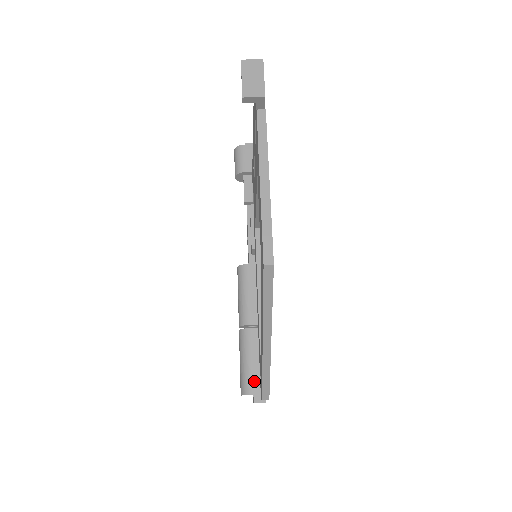
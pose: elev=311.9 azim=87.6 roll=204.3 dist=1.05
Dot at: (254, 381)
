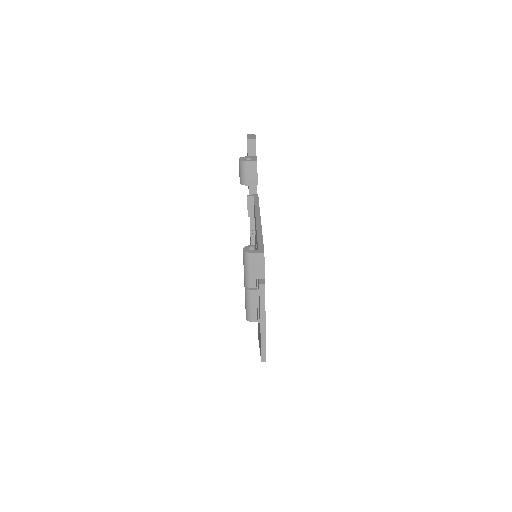
Dot at: (254, 316)
